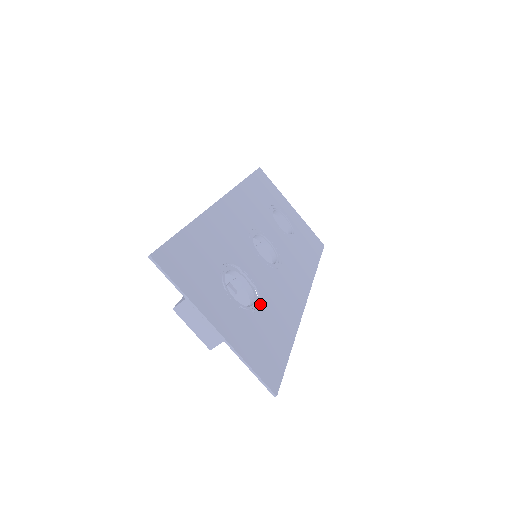
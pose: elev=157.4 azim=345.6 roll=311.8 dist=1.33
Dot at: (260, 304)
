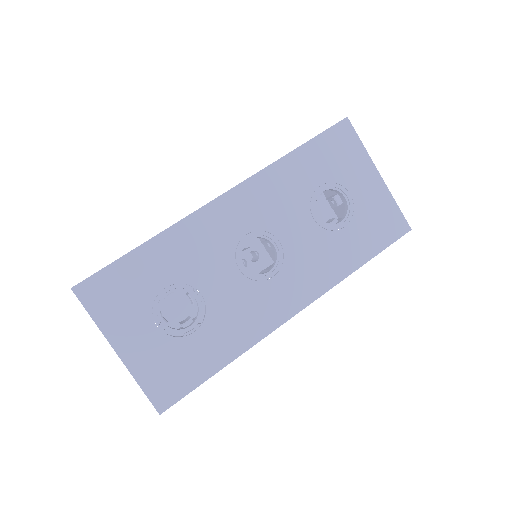
Dot at: (199, 326)
